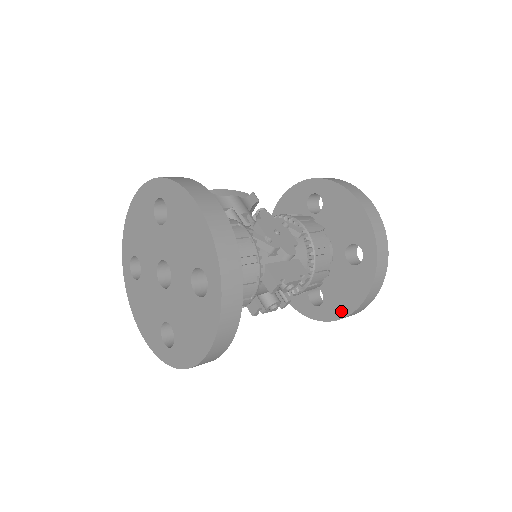
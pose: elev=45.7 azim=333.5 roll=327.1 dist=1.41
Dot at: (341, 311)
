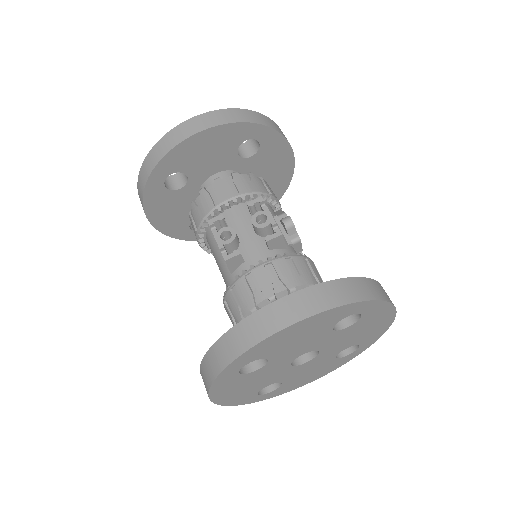
Dot at: occluded
